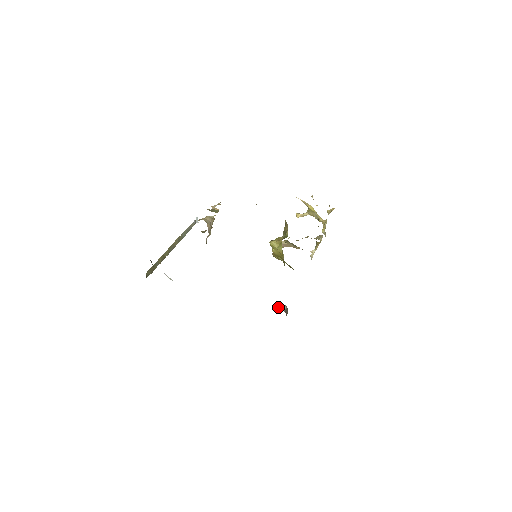
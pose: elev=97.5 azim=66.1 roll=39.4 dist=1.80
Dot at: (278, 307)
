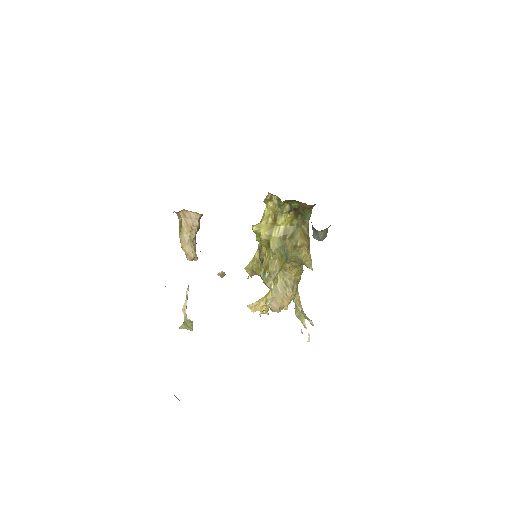
Dot at: (313, 231)
